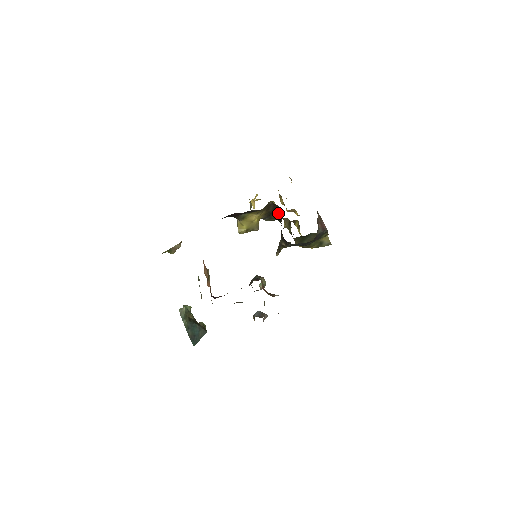
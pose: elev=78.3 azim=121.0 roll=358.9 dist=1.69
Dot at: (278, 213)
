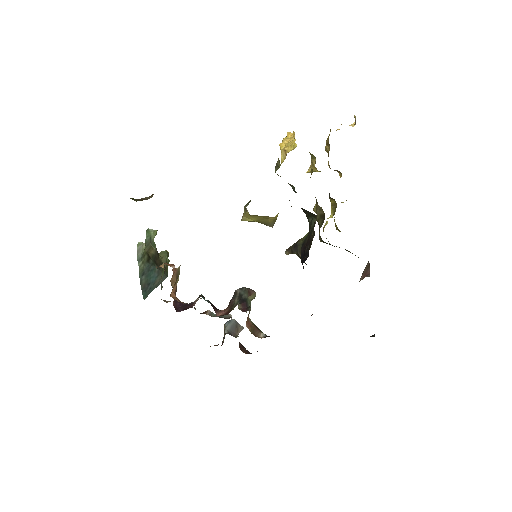
Dot at: occluded
